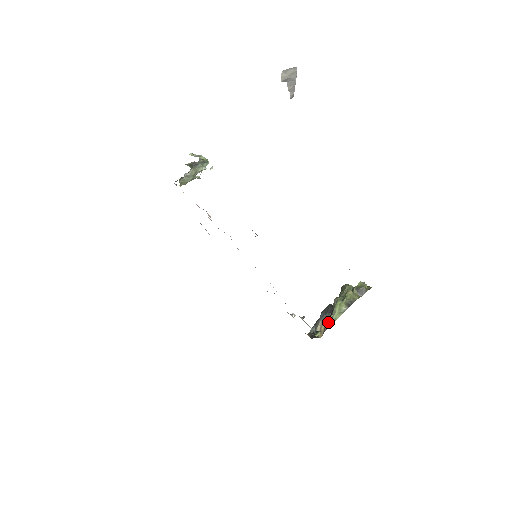
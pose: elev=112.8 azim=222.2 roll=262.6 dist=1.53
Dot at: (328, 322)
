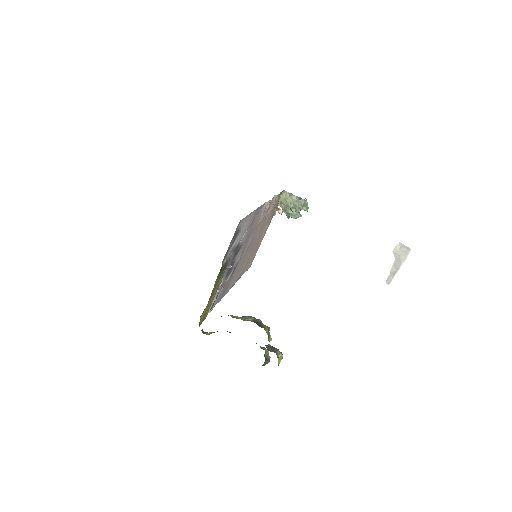
Dot at: occluded
